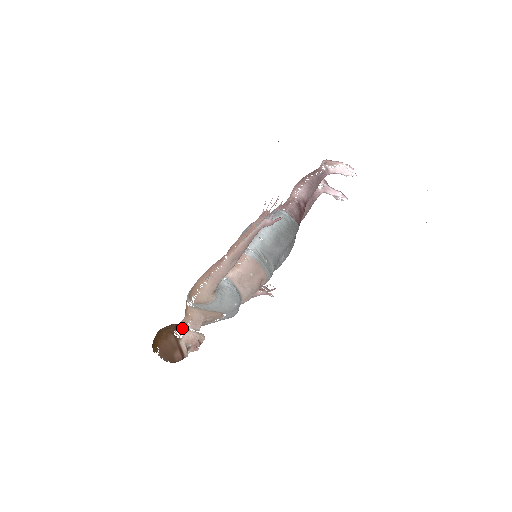
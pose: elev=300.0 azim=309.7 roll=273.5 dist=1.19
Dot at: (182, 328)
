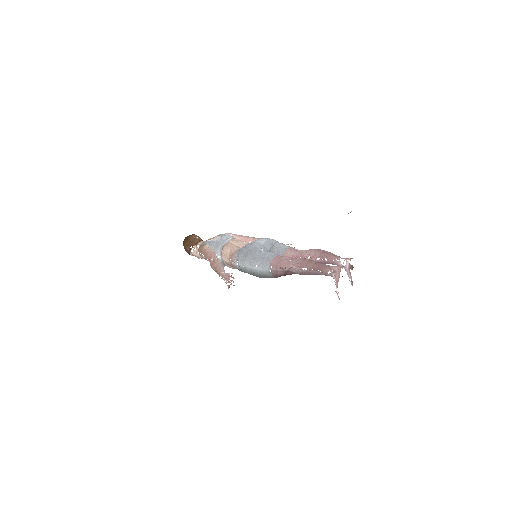
Dot at: occluded
